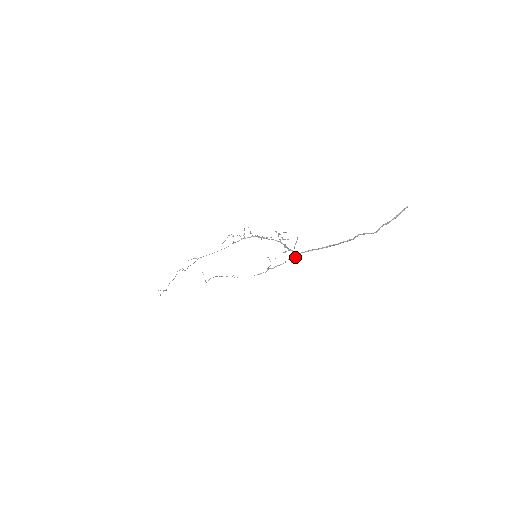
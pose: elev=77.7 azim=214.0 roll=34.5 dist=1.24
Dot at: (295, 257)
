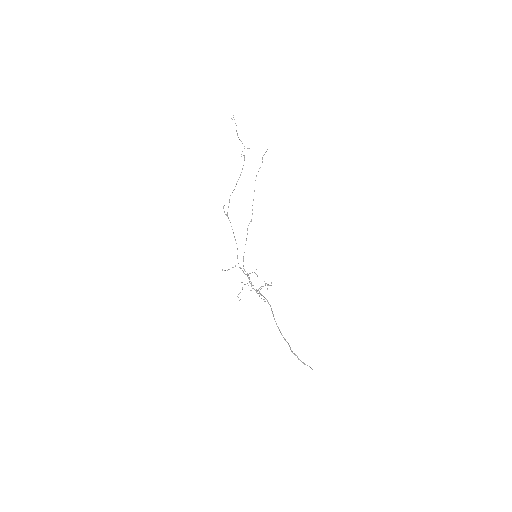
Dot at: (268, 285)
